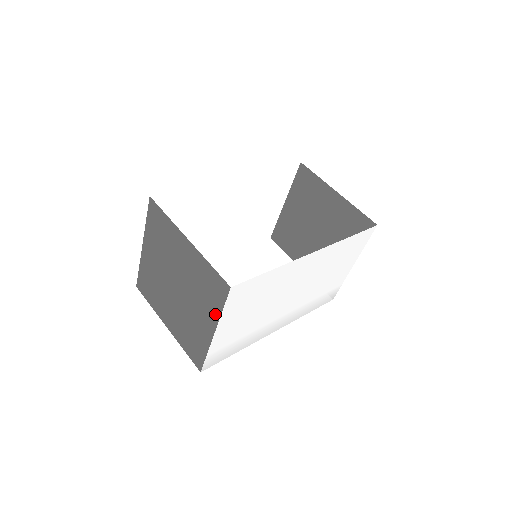
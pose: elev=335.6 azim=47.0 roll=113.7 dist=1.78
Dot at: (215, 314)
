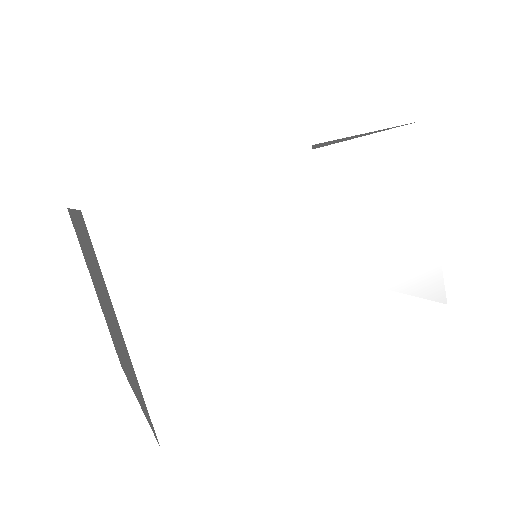
Dot at: (107, 292)
